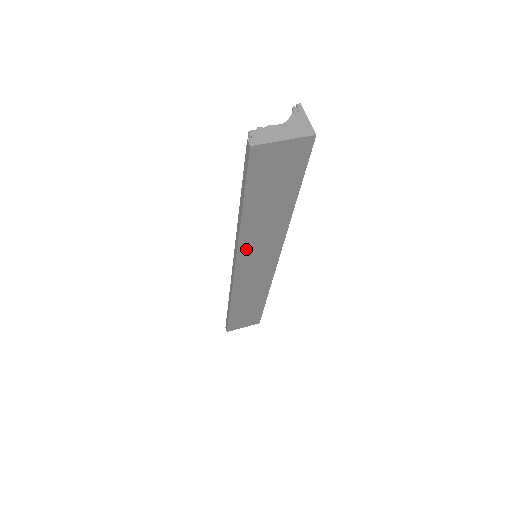
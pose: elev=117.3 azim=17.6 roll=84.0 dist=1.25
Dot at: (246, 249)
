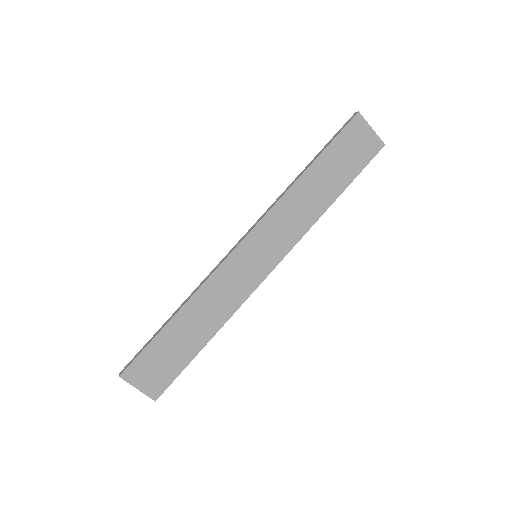
Dot at: (274, 217)
